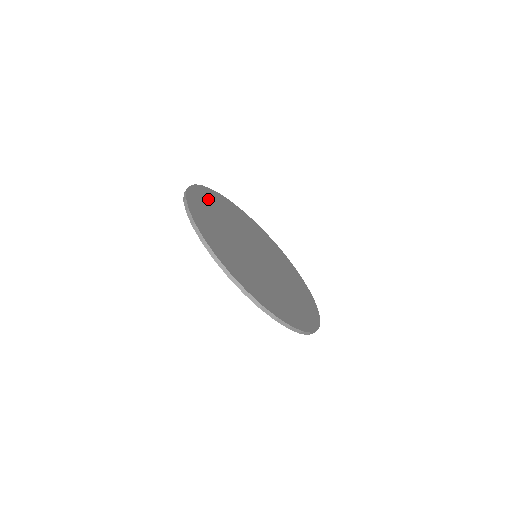
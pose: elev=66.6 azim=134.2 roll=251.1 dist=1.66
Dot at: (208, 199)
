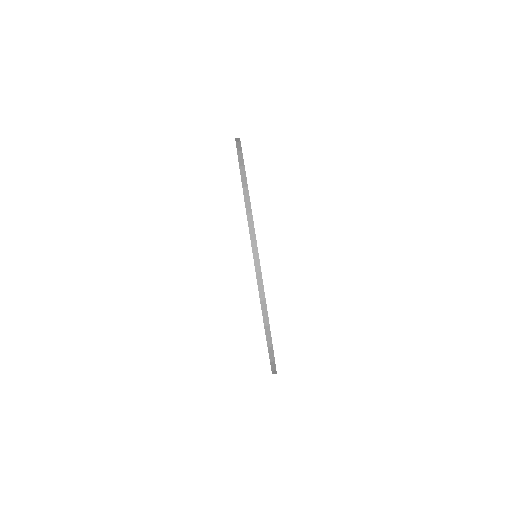
Dot at: occluded
